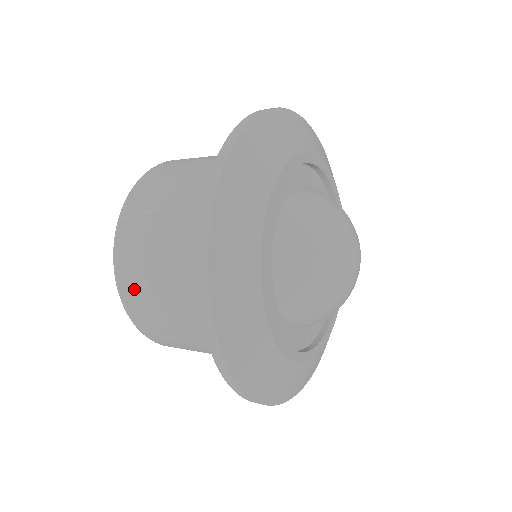
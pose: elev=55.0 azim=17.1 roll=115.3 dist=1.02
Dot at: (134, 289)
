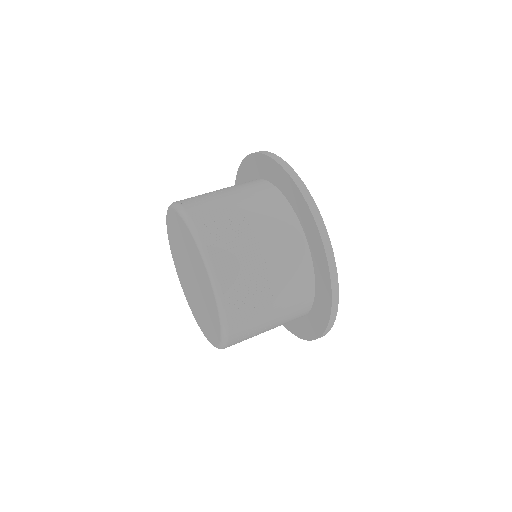
Dot at: (243, 323)
